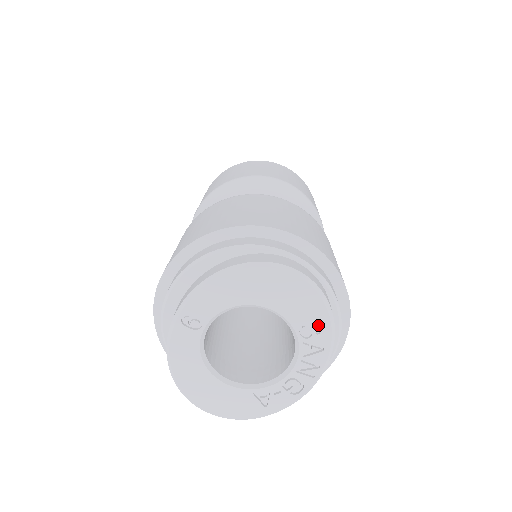
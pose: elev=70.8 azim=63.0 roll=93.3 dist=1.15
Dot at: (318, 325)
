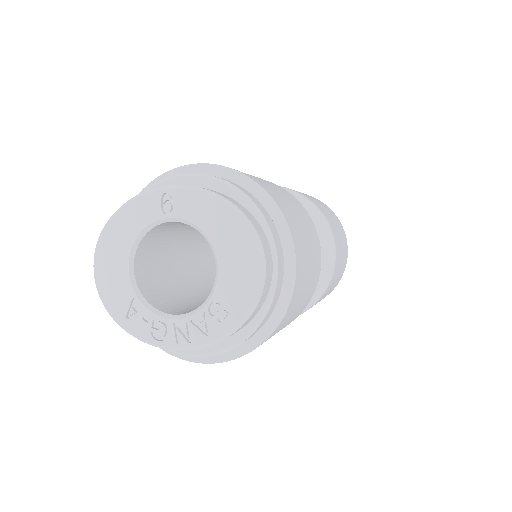
Dot at: (227, 316)
